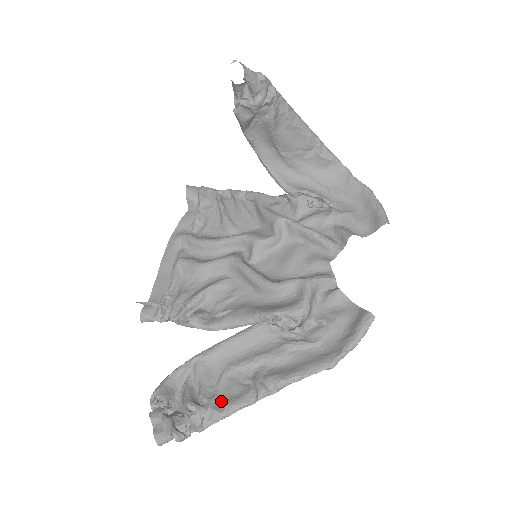
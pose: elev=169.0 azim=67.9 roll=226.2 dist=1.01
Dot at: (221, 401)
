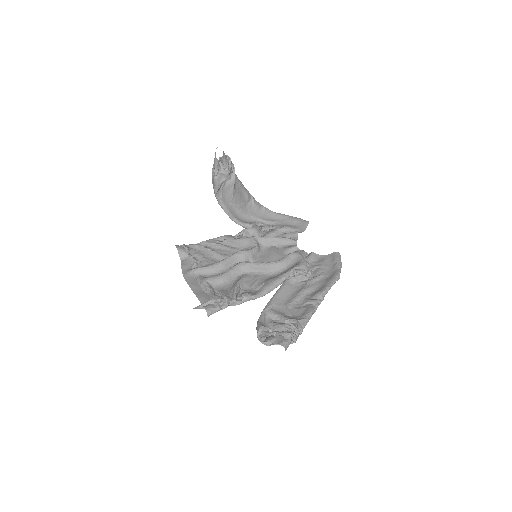
Dot at: (299, 317)
